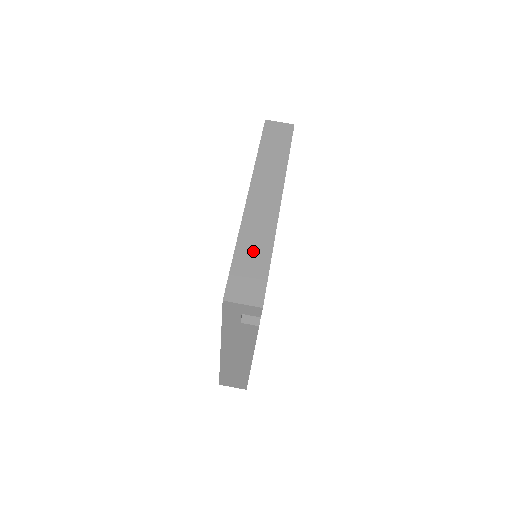
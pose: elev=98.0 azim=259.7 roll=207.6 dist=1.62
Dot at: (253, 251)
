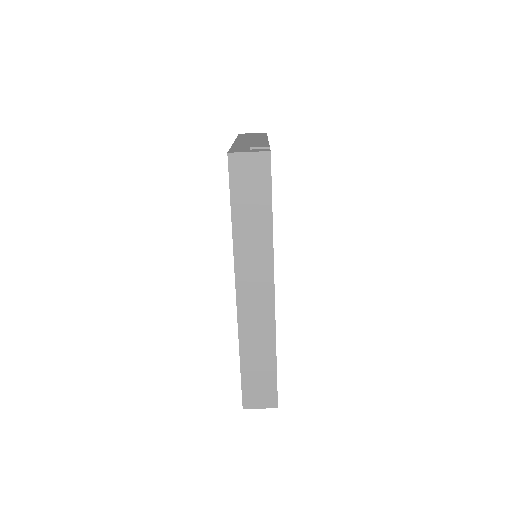
Dot at: (258, 359)
